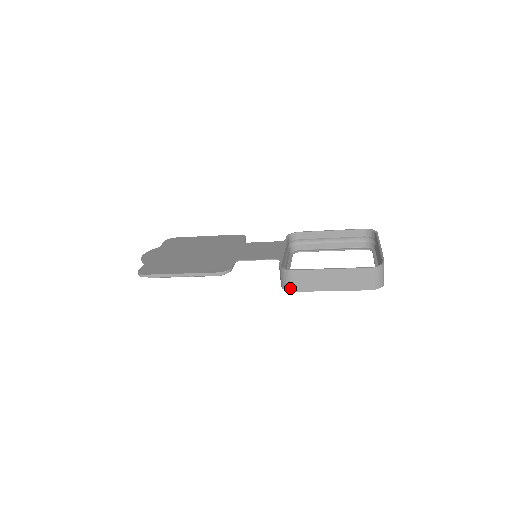
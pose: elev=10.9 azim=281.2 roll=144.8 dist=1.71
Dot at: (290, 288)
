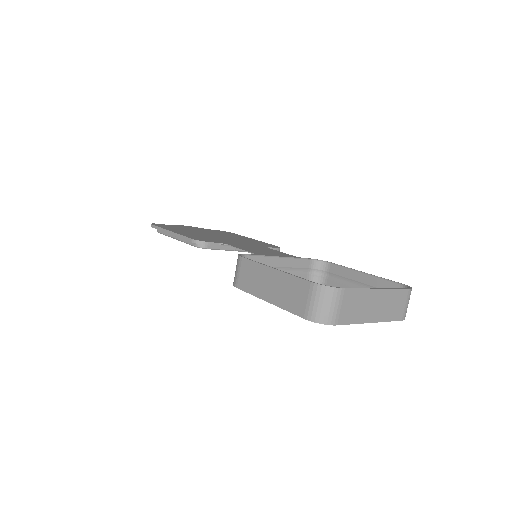
Dot at: (235, 281)
